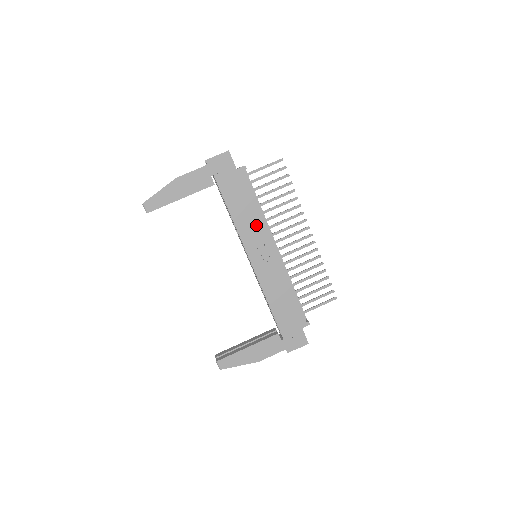
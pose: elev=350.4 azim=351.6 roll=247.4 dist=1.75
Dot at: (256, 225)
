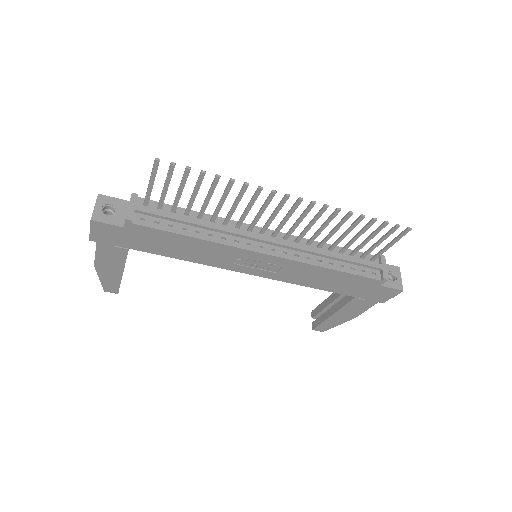
Dot at: (216, 251)
